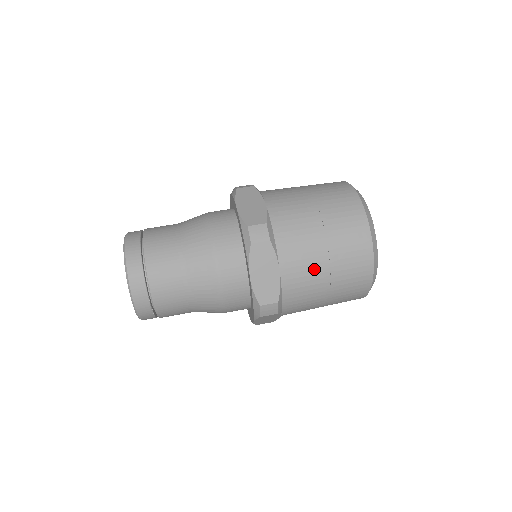
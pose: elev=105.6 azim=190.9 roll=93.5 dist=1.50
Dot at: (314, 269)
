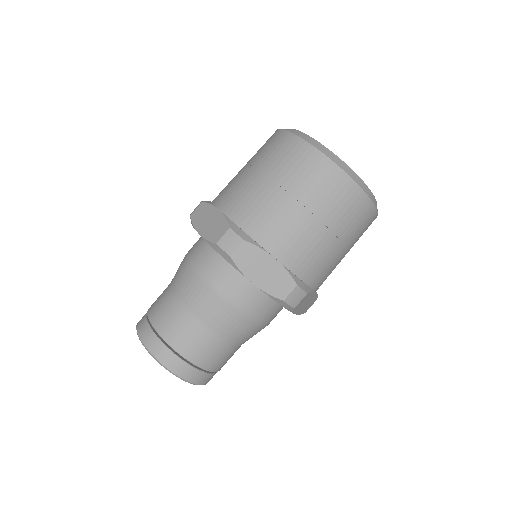
Dot at: (304, 231)
